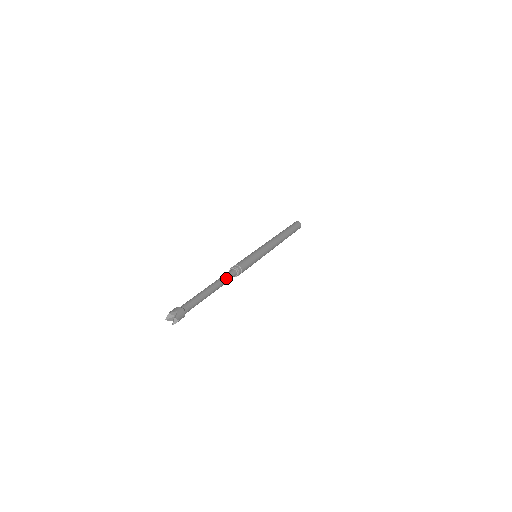
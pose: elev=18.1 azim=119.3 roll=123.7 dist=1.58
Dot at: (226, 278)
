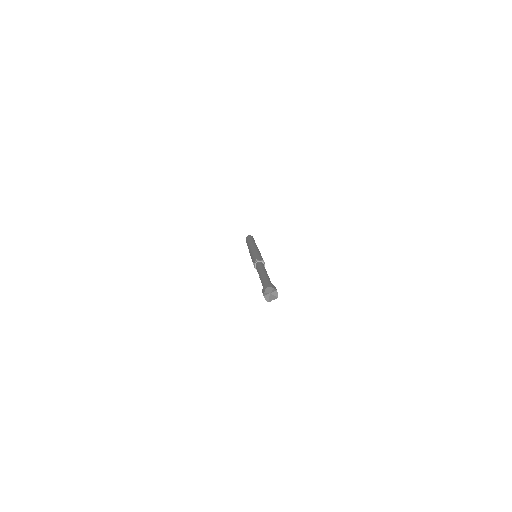
Dot at: occluded
